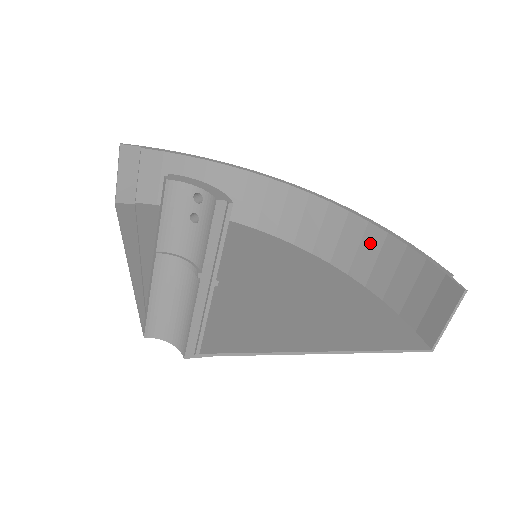
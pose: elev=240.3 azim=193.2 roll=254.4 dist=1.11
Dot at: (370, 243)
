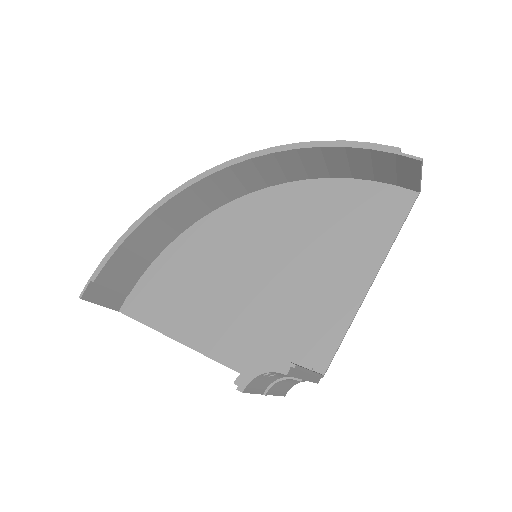
Dot at: (310, 158)
